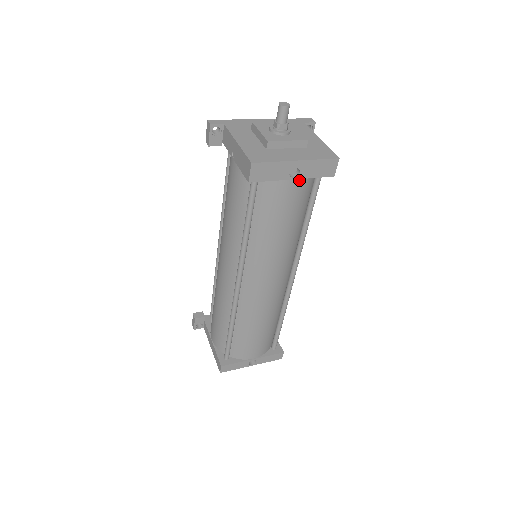
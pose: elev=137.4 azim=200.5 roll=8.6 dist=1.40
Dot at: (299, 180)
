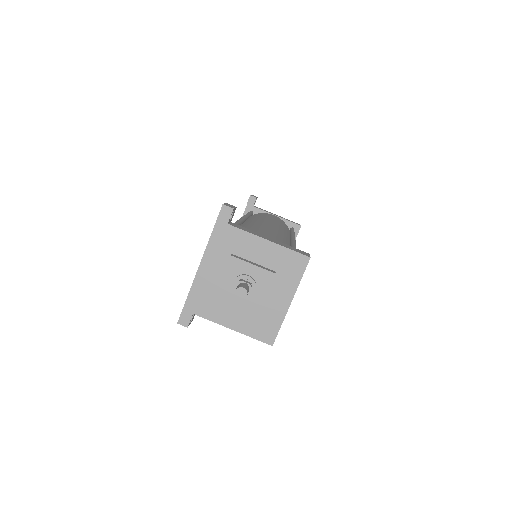
Dot at: occluded
